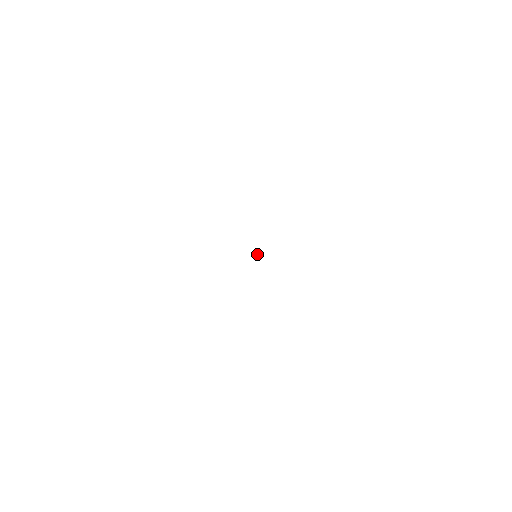
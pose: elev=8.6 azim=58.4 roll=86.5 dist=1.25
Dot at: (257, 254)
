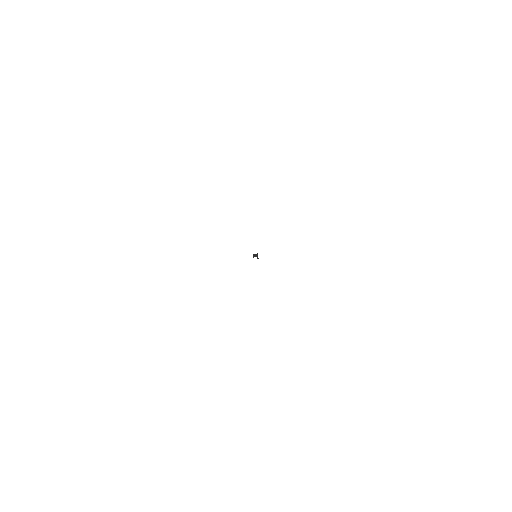
Dot at: (257, 254)
